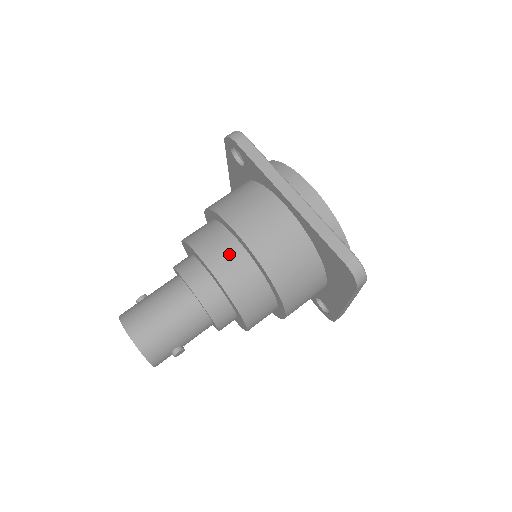
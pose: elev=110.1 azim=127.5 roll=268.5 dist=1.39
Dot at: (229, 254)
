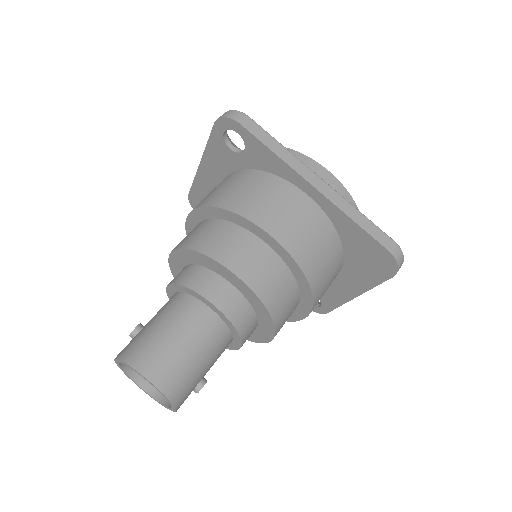
Dot at: (257, 258)
